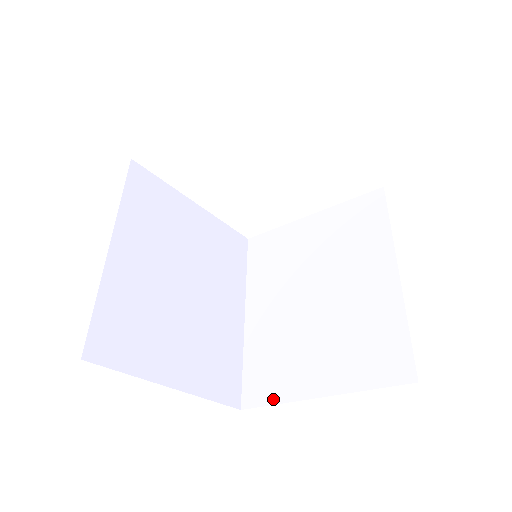
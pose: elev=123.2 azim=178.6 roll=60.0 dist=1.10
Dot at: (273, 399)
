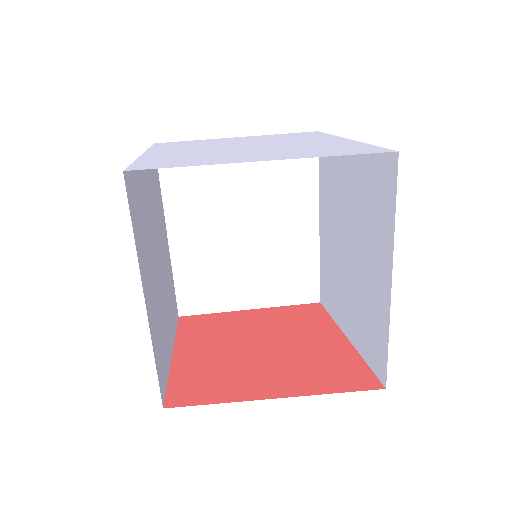
Dot at: (331, 313)
